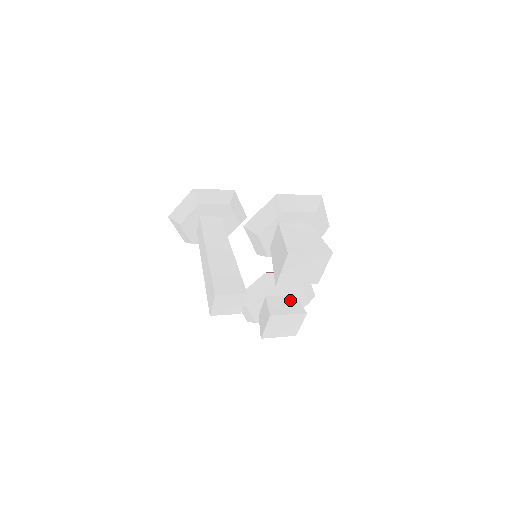
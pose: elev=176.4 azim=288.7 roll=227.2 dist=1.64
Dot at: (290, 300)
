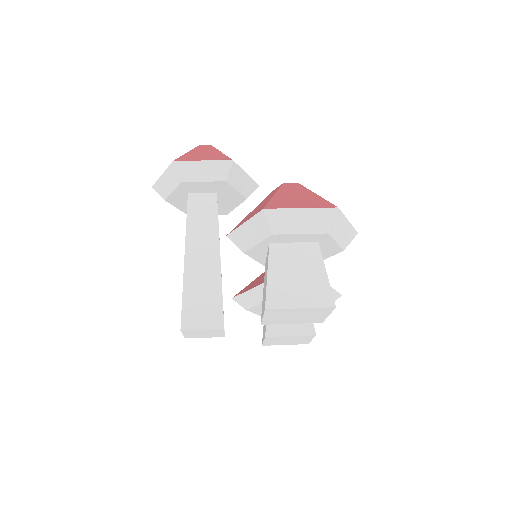
Dot at: occluded
